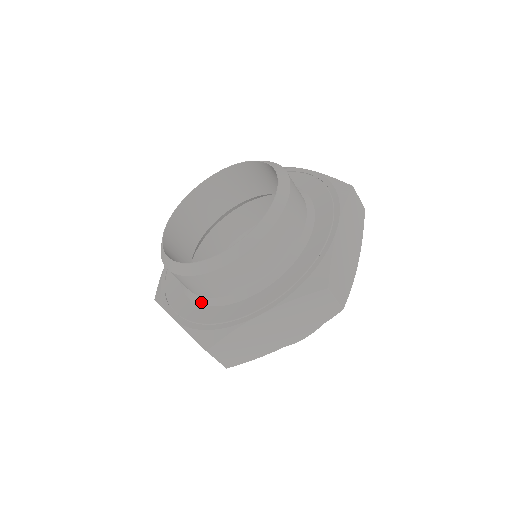
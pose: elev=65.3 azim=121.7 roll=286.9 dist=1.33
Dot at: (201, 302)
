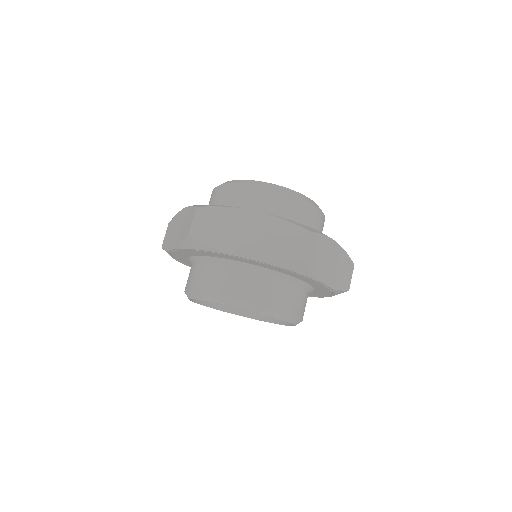
Dot at: occluded
